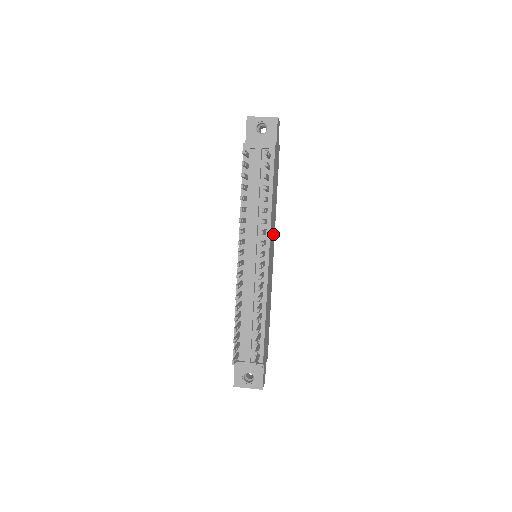
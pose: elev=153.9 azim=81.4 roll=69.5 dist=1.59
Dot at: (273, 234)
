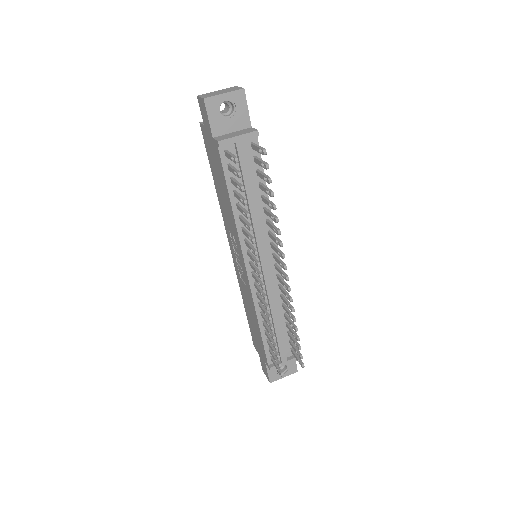
Dot at: occluded
